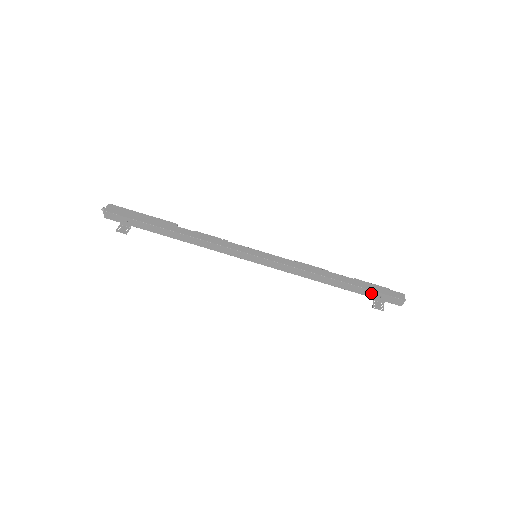
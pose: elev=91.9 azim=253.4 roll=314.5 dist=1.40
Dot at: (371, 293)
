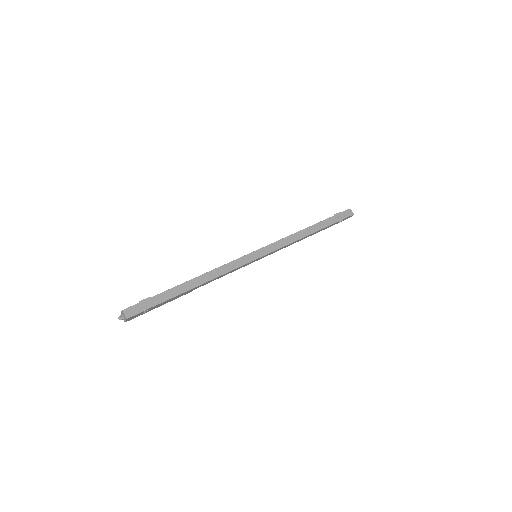
Dot at: (333, 219)
